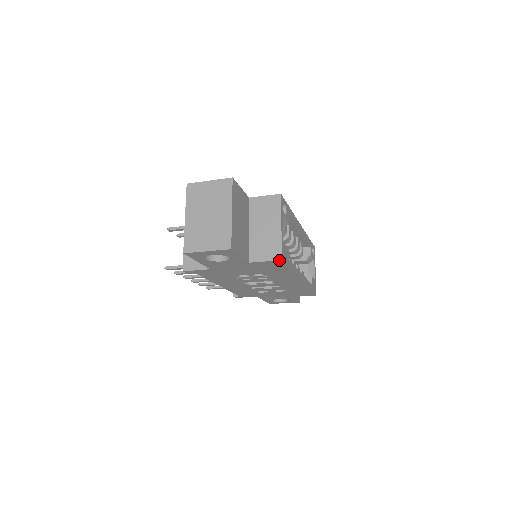
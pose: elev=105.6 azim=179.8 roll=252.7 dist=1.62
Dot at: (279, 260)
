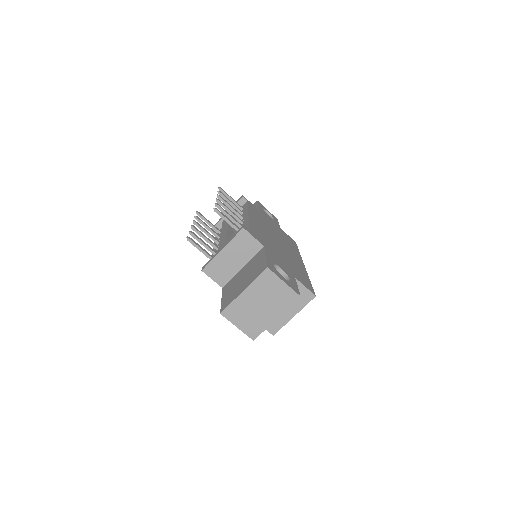
Dot at: (272, 334)
